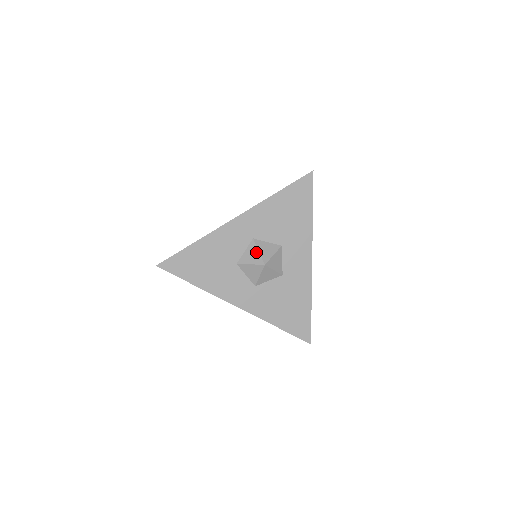
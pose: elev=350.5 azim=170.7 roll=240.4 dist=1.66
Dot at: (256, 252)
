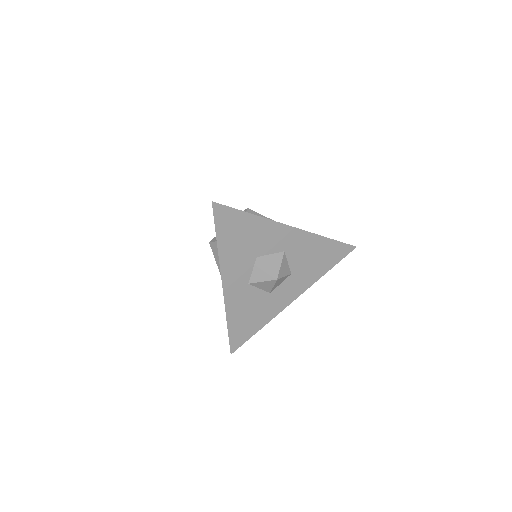
Dot at: (279, 264)
